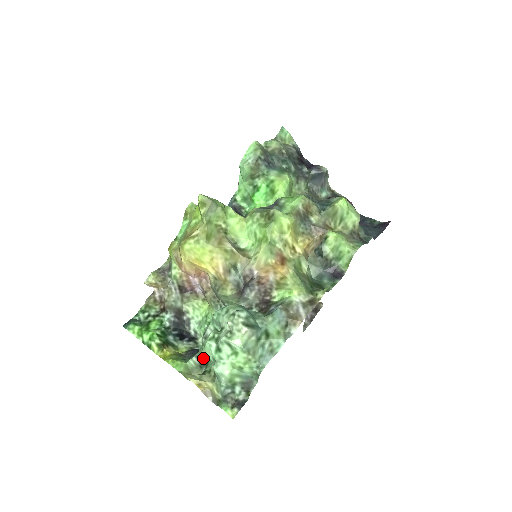
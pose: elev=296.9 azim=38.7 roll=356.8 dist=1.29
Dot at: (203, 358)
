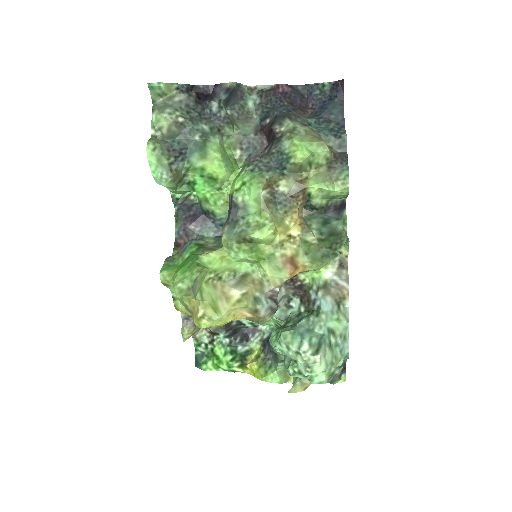
Dot at: occluded
